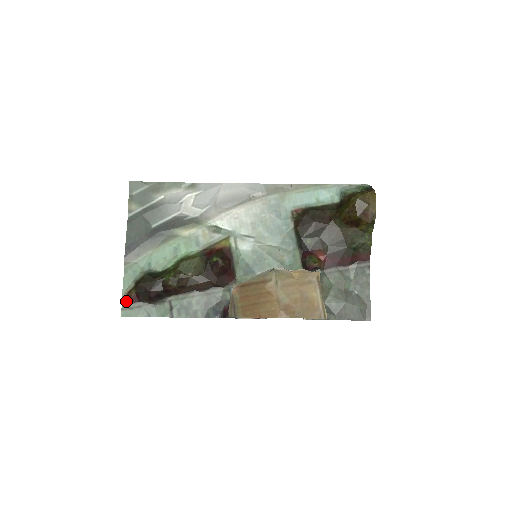
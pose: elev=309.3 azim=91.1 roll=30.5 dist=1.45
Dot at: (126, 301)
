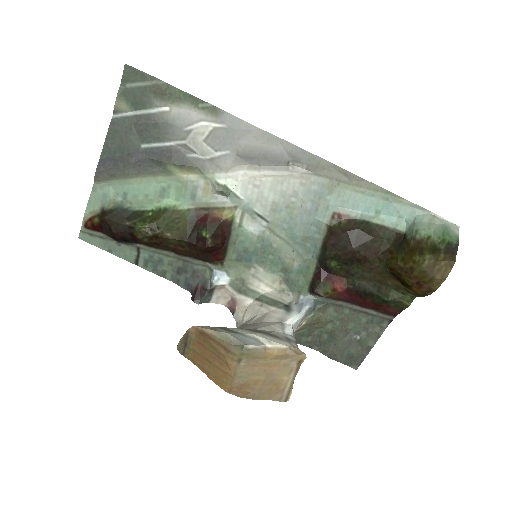
Dot at: (87, 225)
